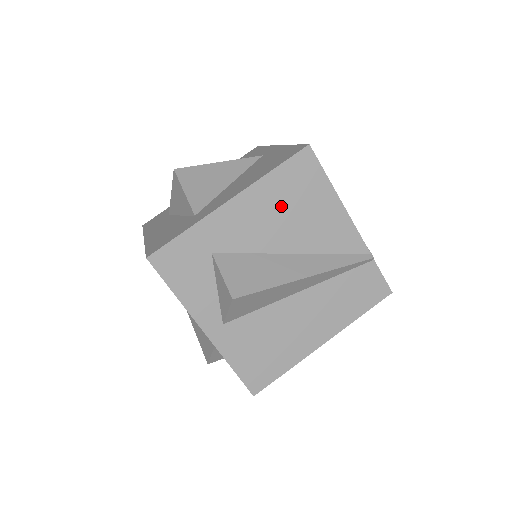
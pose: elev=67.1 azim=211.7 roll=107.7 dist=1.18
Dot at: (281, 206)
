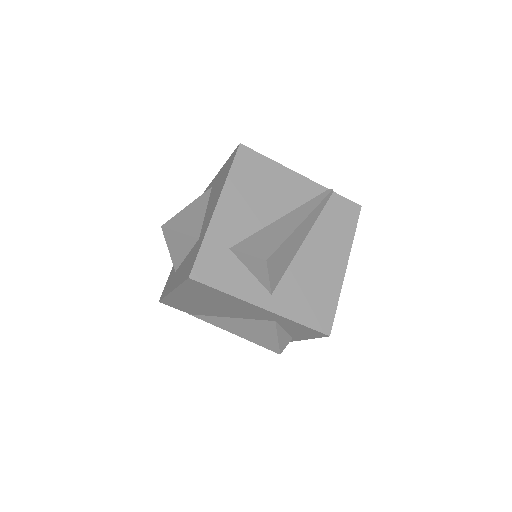
Dot at: (251, 191)
